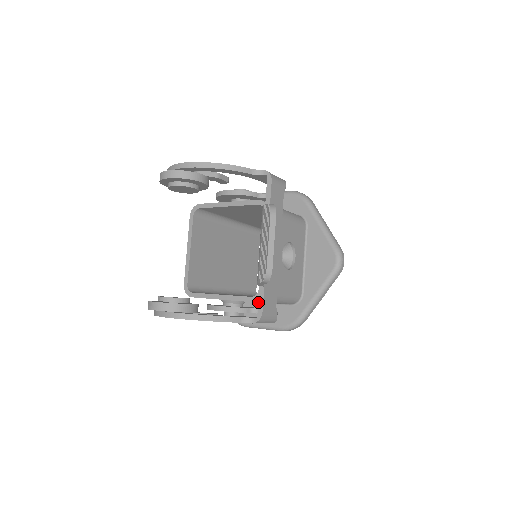
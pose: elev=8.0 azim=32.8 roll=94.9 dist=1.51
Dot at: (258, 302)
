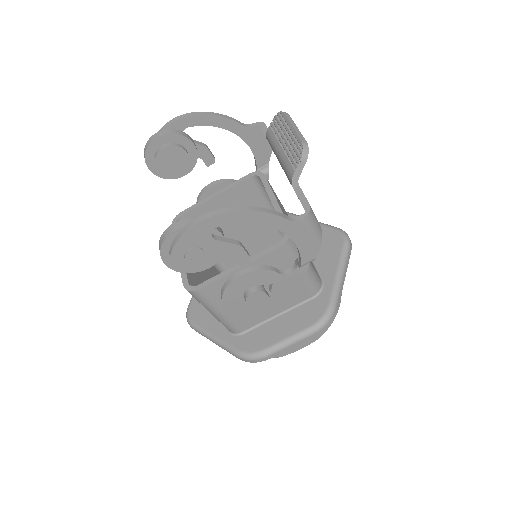
Dot at: occluded
